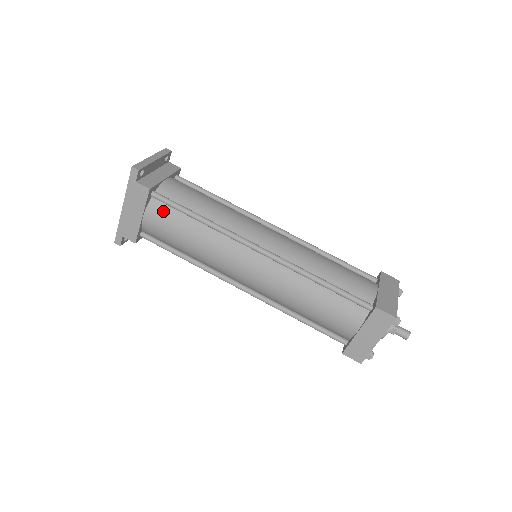
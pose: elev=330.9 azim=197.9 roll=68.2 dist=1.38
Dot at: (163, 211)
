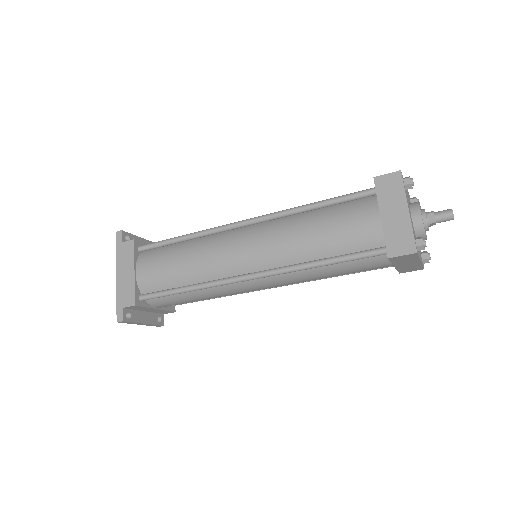
Dot at: (151, 255)
